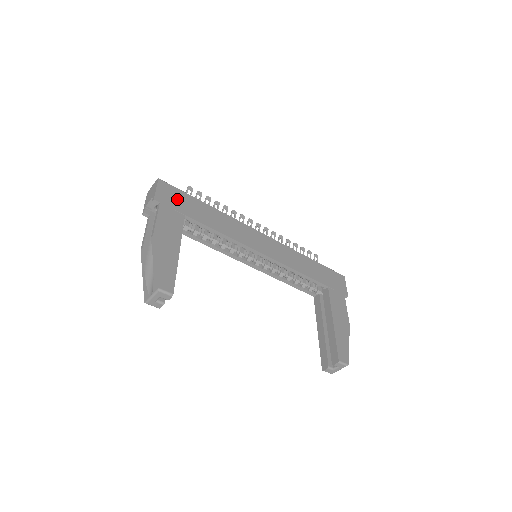
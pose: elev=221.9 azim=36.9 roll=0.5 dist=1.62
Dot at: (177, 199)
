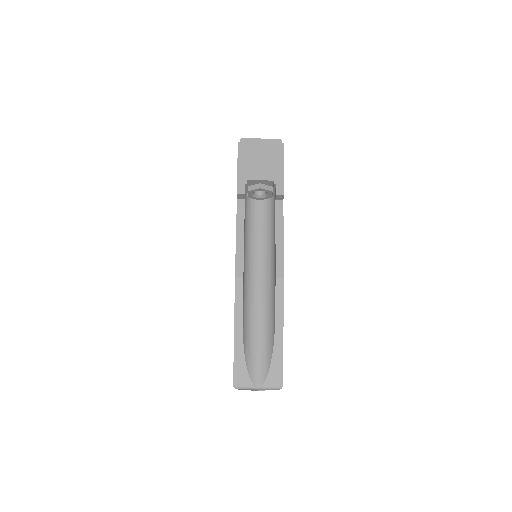
Dot at: occluded
